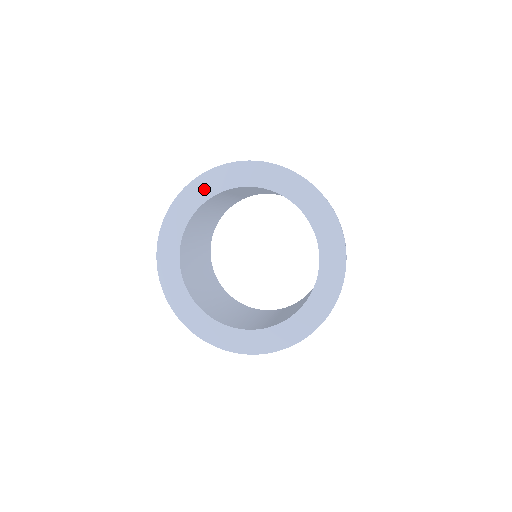
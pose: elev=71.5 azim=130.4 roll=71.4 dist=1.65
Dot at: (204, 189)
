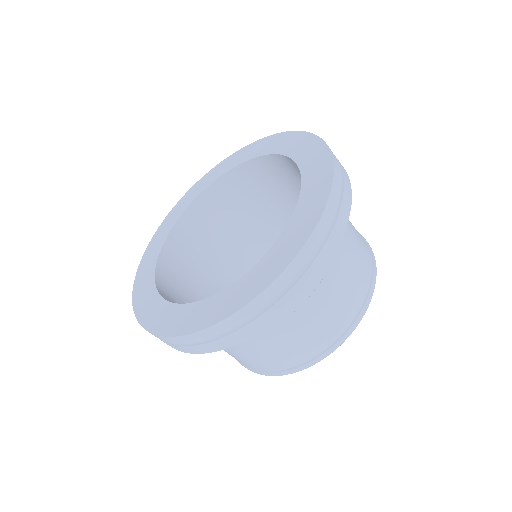
Dot at: (169, 223)
